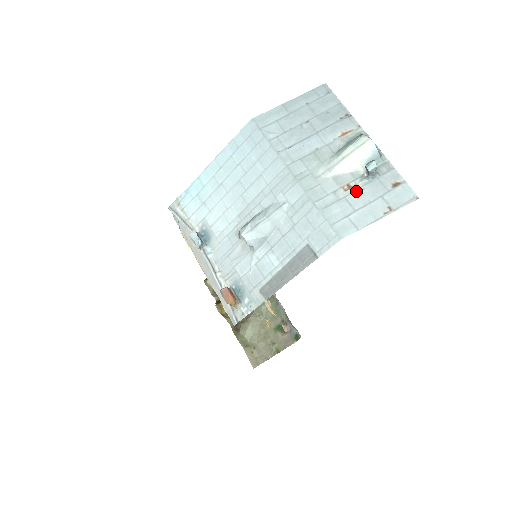
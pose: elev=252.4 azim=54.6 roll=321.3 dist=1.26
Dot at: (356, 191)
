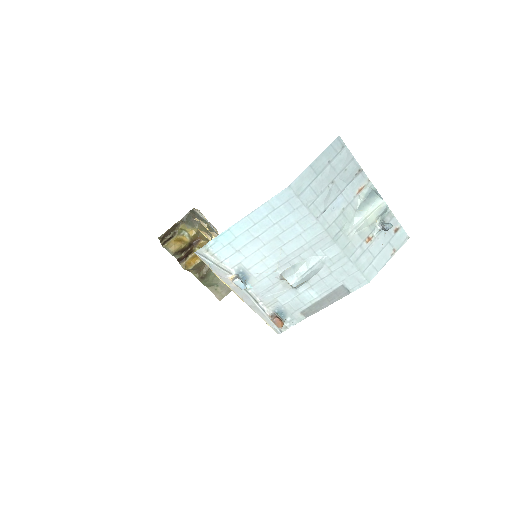
Dot at: (374, 241)
